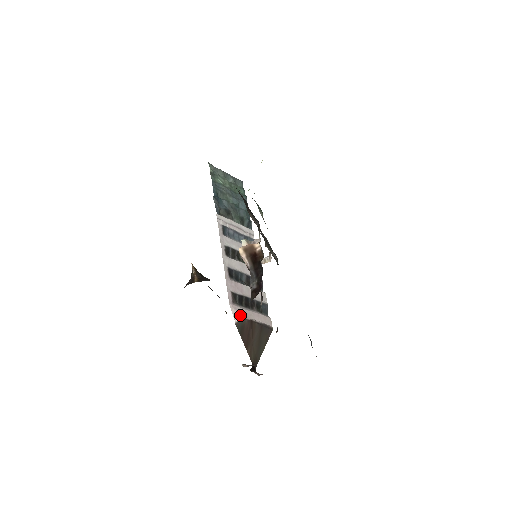
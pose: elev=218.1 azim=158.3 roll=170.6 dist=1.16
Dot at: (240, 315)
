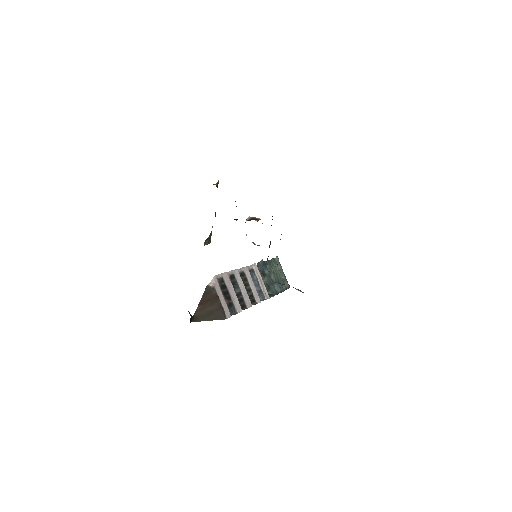
Dot at: (215, 286)
